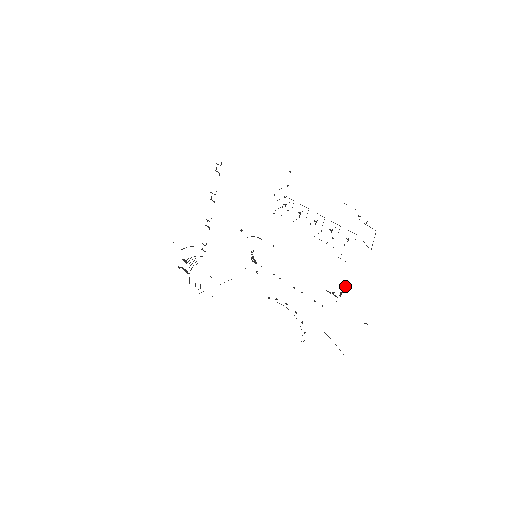
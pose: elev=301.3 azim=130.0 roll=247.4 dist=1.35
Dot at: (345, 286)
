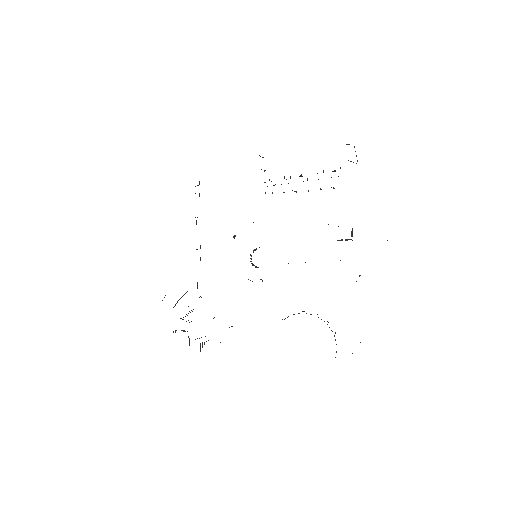
Dot at: occluded
